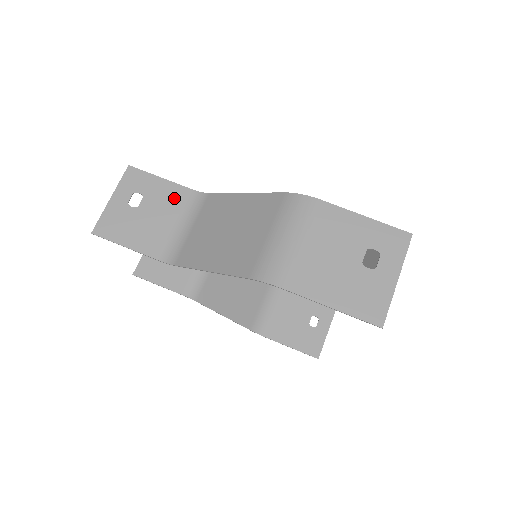
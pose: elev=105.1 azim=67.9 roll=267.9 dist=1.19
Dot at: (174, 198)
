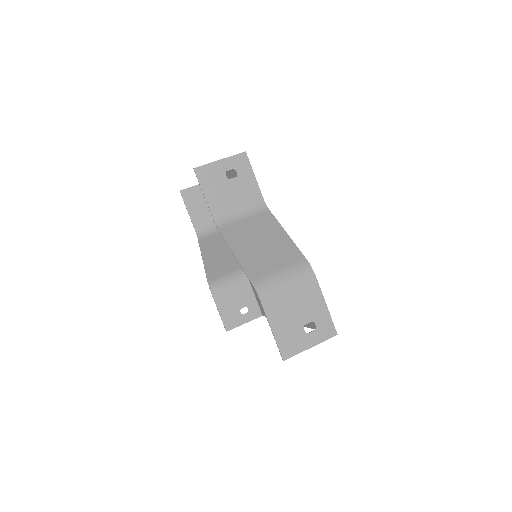
Dot at: (251, 193)
